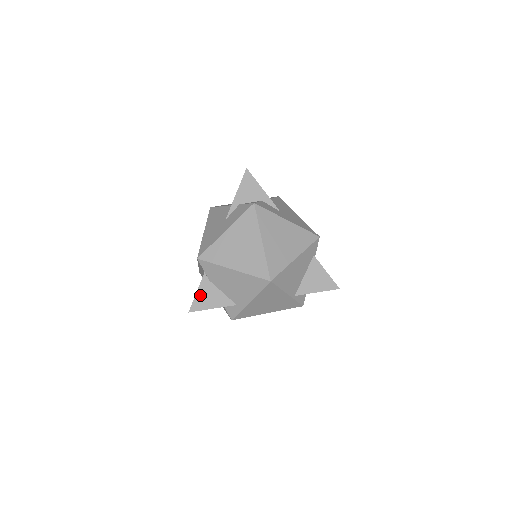
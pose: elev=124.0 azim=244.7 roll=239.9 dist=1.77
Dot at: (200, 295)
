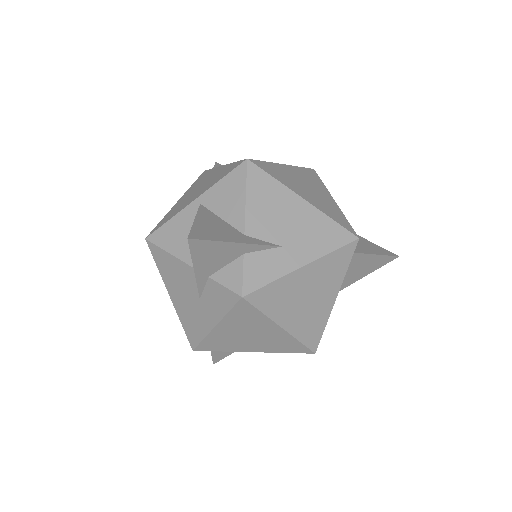
Dot at: (217, 352)
